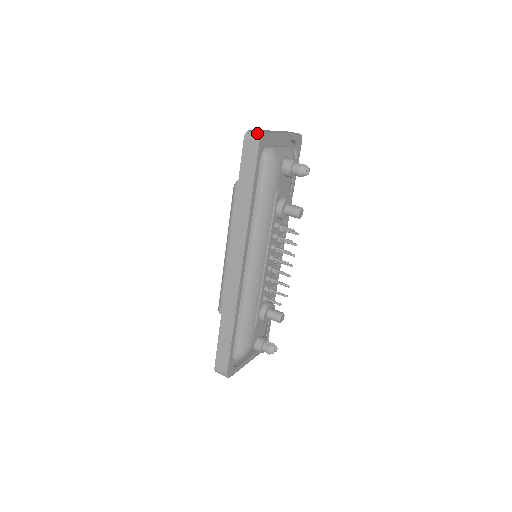
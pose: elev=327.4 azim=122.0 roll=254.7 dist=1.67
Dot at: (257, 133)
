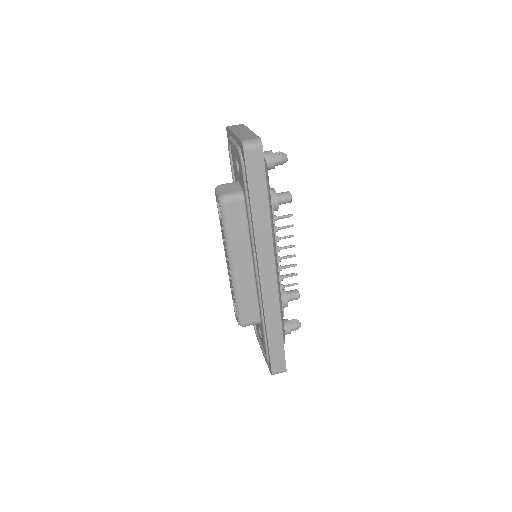
Dot at: (255, 141)
